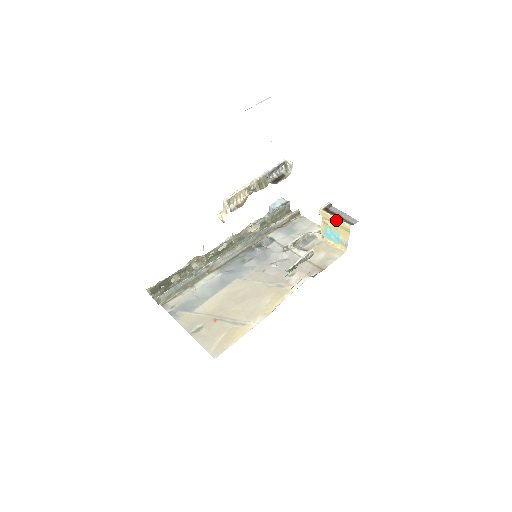
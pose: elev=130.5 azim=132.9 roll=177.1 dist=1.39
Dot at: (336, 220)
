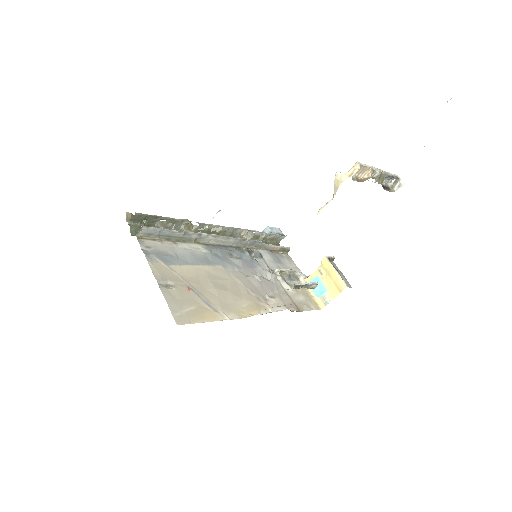
Dot at: (336, 274)
